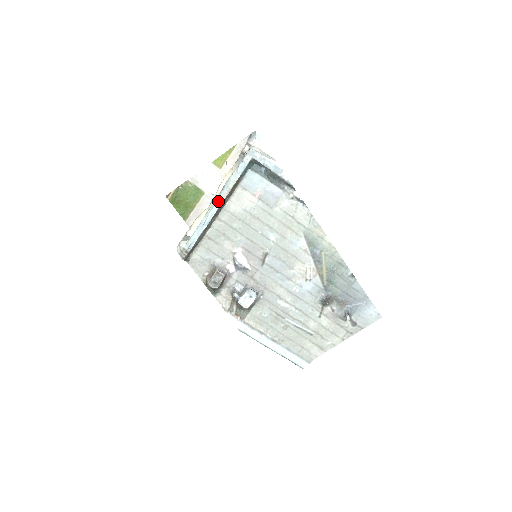
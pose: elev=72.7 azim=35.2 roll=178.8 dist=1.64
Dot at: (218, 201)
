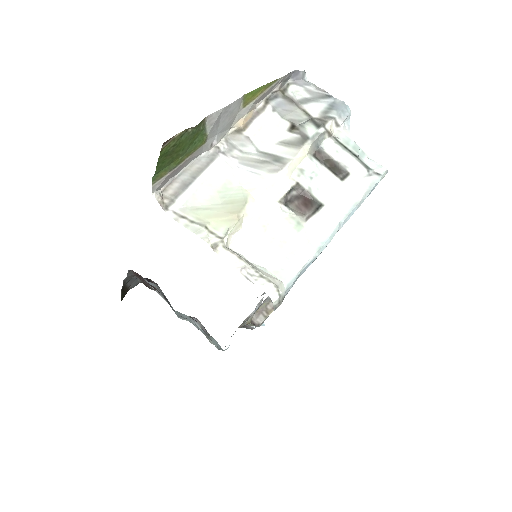
Dot at: occluded
